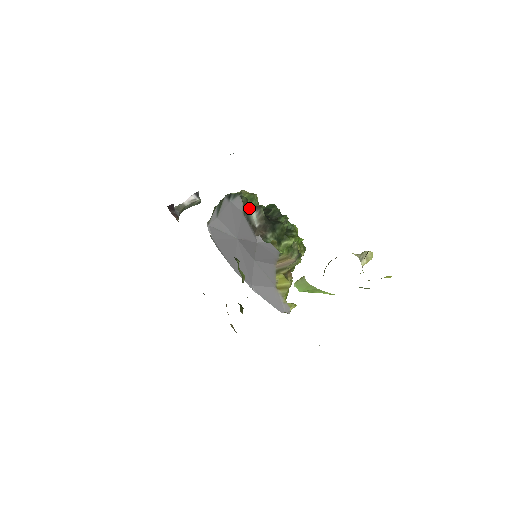
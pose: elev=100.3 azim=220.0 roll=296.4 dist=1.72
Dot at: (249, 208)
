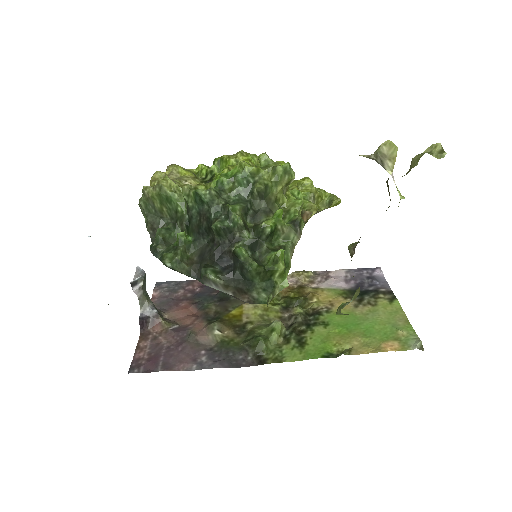
Dot at: (184, 228)
